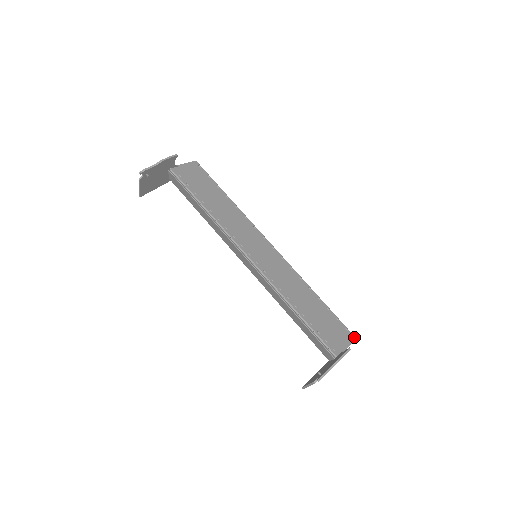
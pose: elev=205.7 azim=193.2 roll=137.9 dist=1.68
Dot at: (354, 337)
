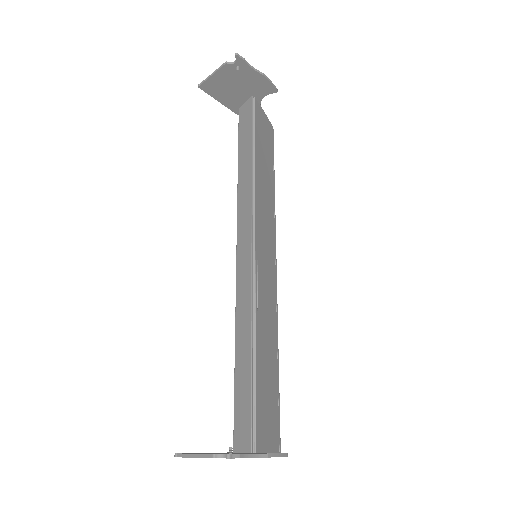
Dot at: (280, 451)
